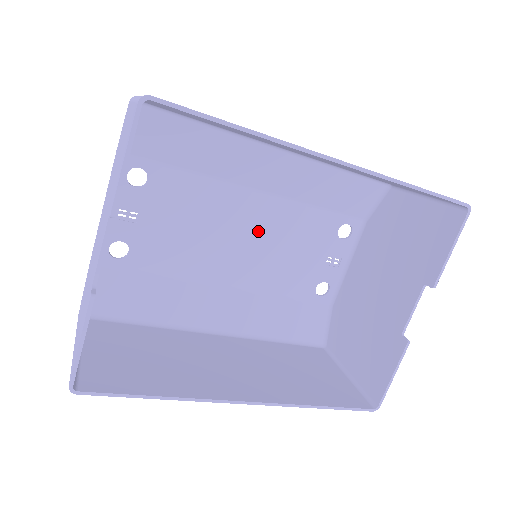
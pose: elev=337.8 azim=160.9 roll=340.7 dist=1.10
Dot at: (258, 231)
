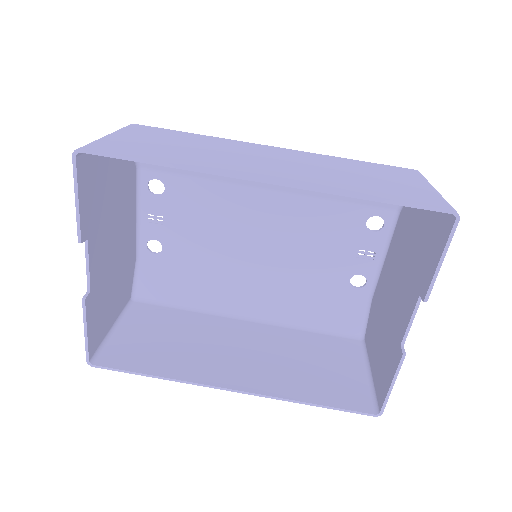
Dot at: (275, 227)
